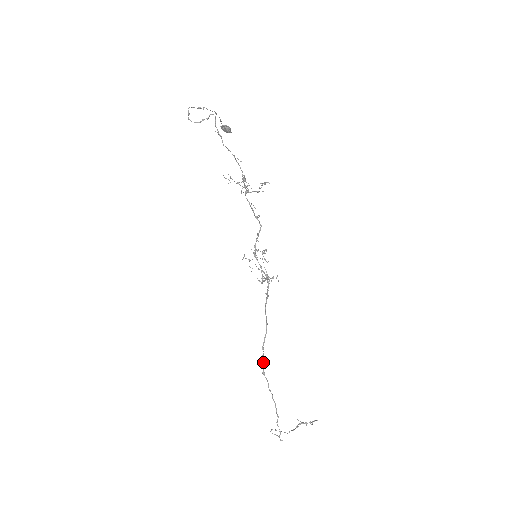
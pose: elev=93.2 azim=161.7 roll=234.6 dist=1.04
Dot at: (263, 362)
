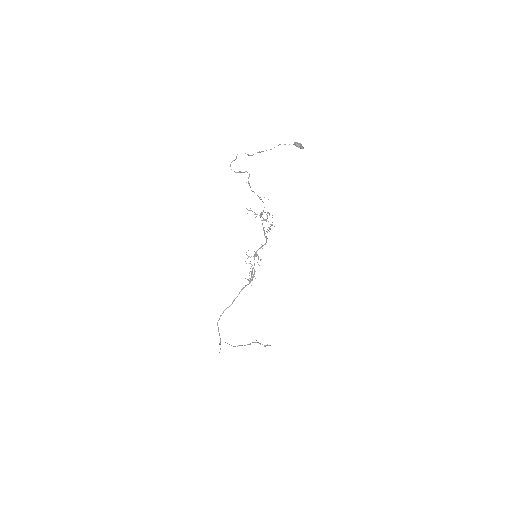
Dot at: occluded
